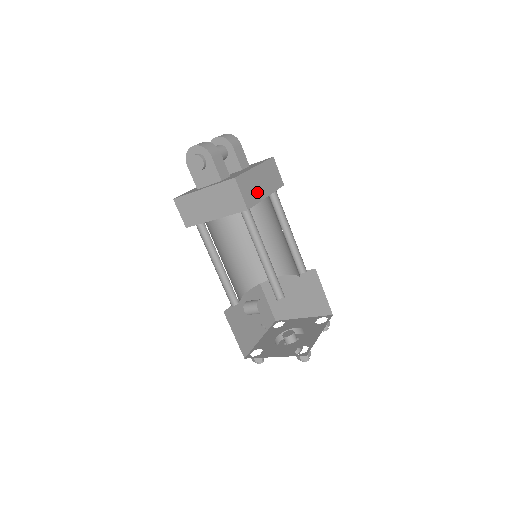
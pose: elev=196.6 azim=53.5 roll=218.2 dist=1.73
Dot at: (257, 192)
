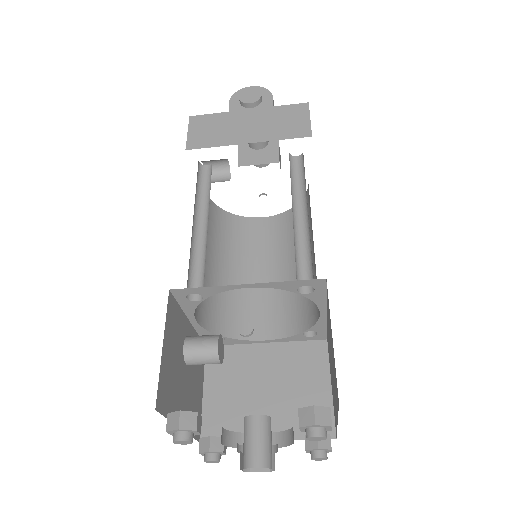
Dot at: occluded
